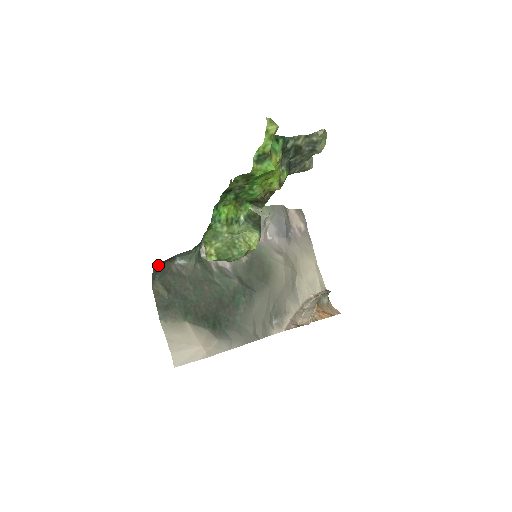
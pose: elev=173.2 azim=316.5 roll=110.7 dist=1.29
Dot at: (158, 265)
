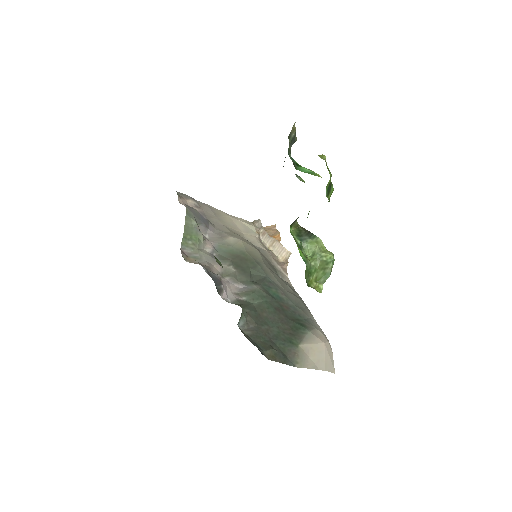
Dot at: occluded
